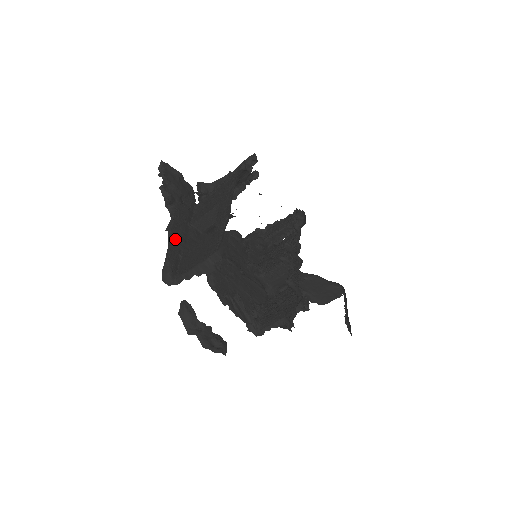
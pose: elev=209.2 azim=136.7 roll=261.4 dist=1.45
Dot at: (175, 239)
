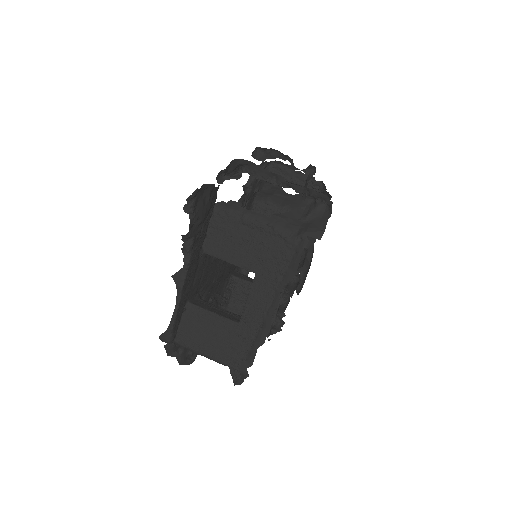
Dot at: (184, 296)
